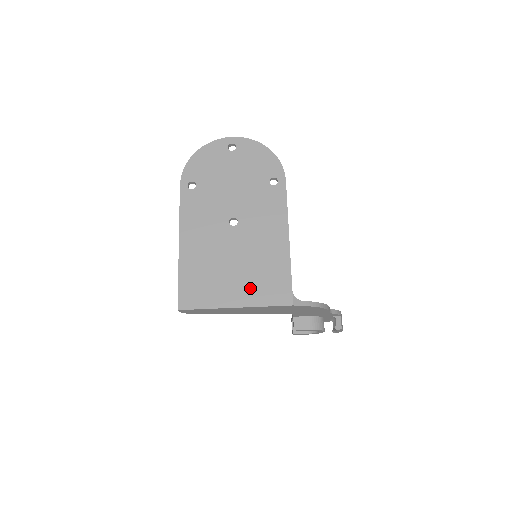
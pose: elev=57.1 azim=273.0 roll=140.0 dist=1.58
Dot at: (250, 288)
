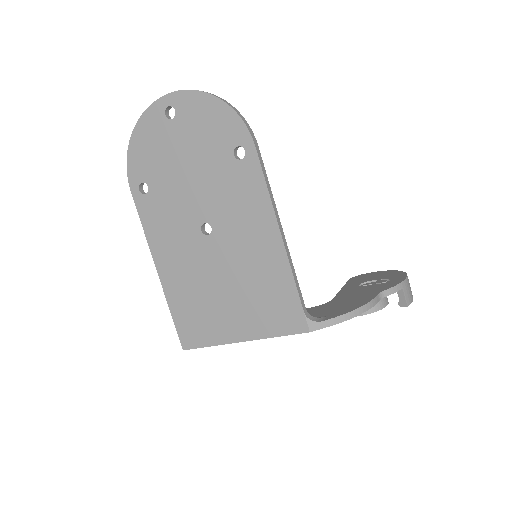
Dot at: (251, 316)
